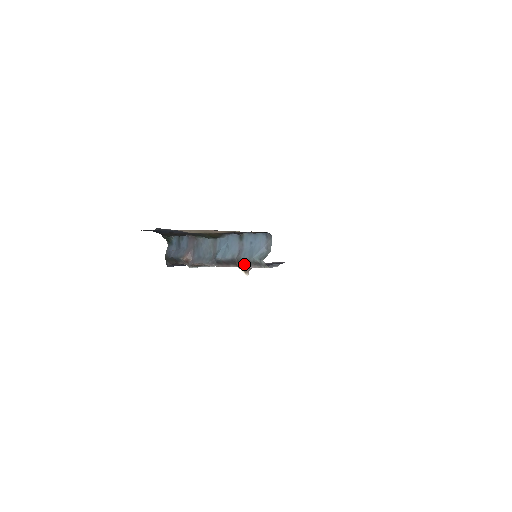
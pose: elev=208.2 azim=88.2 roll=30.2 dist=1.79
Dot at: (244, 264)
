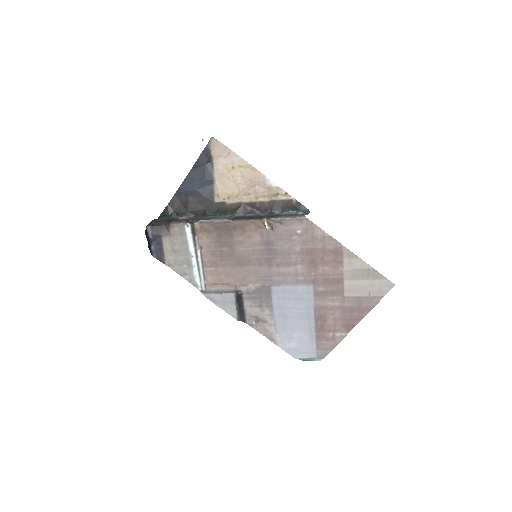
Dot at: (273, 217)
